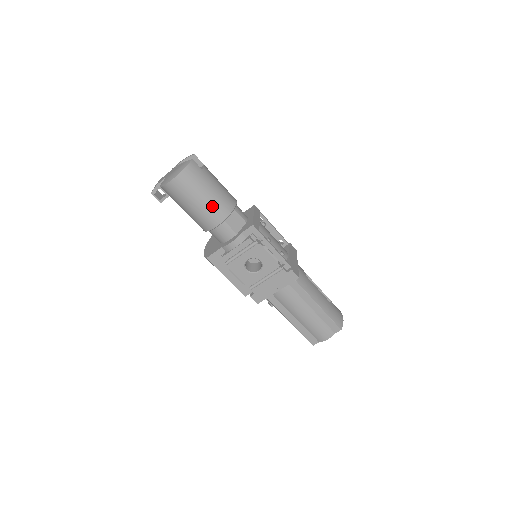
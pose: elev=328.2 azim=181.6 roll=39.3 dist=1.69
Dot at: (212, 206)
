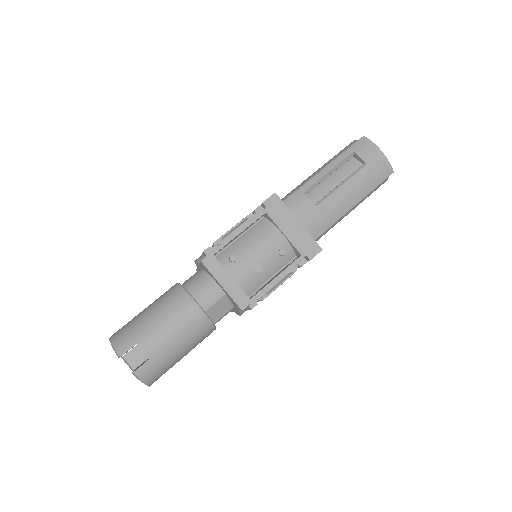
Dot at: (195, 344)
